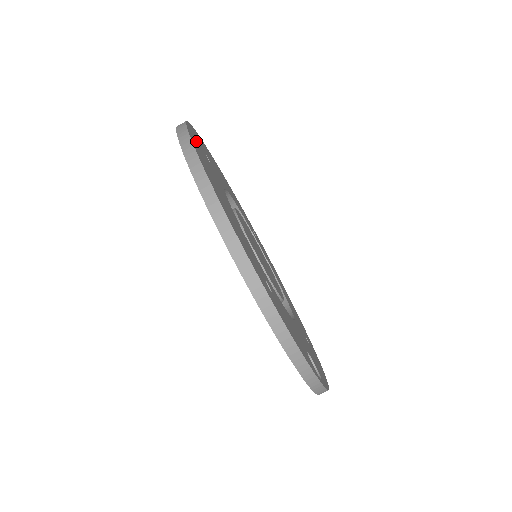
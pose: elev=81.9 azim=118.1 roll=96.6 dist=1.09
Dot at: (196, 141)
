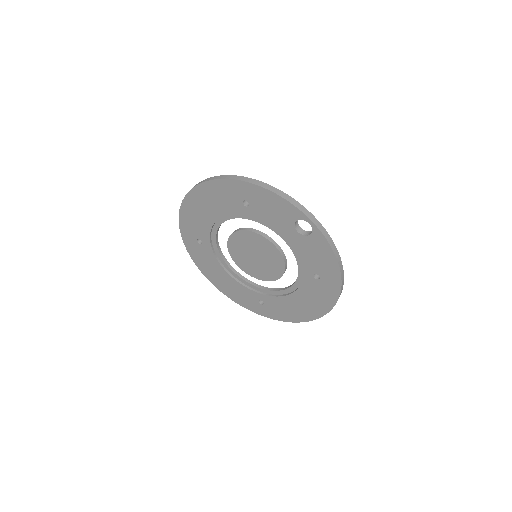
Dot at: occluded
